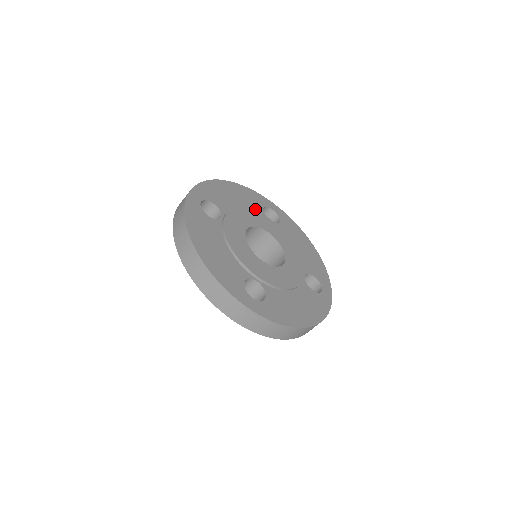
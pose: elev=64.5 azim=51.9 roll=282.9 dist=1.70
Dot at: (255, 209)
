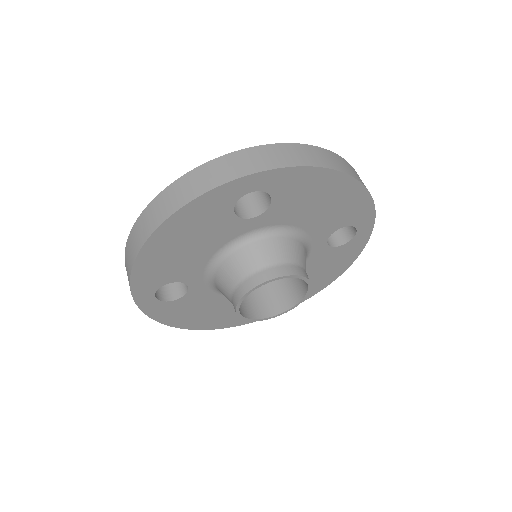
Dot at: occluded
